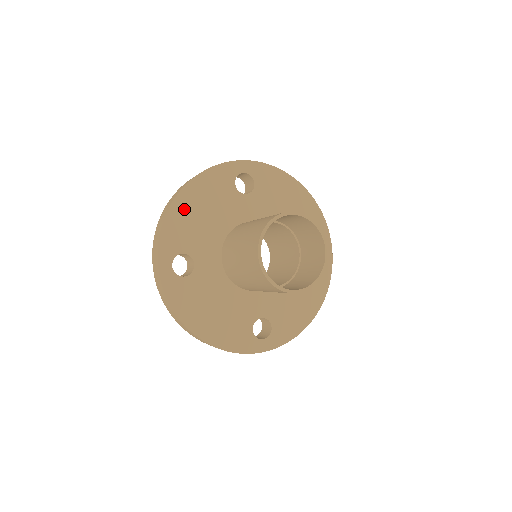
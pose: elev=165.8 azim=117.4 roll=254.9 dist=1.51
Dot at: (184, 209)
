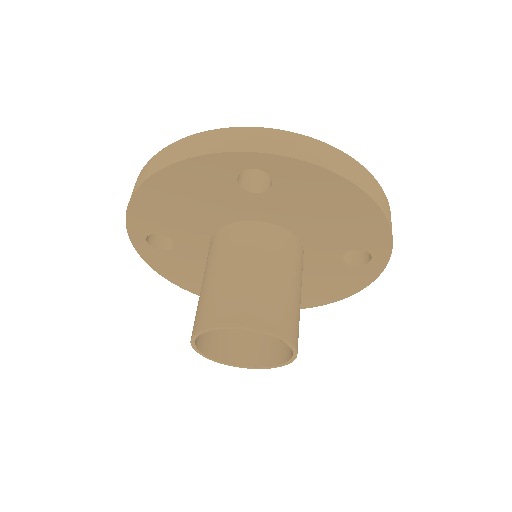
Dot at: (156, 197)
